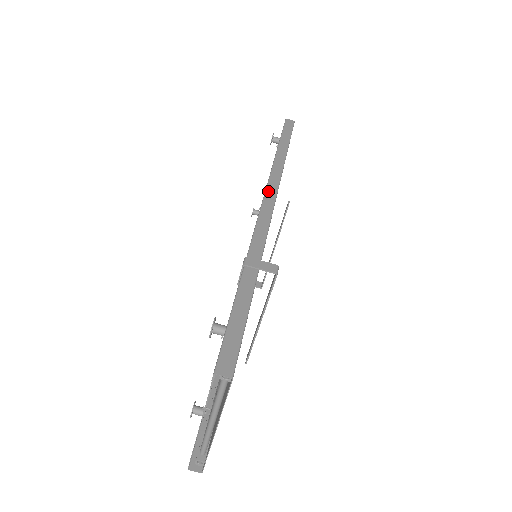
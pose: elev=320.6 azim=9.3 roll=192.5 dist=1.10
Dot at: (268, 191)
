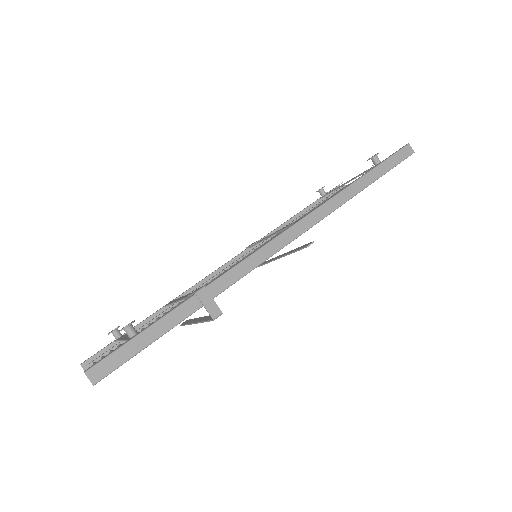
Dot at: (295, 227)
